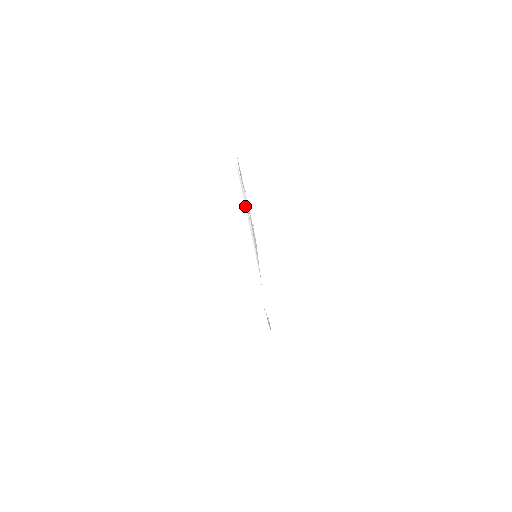
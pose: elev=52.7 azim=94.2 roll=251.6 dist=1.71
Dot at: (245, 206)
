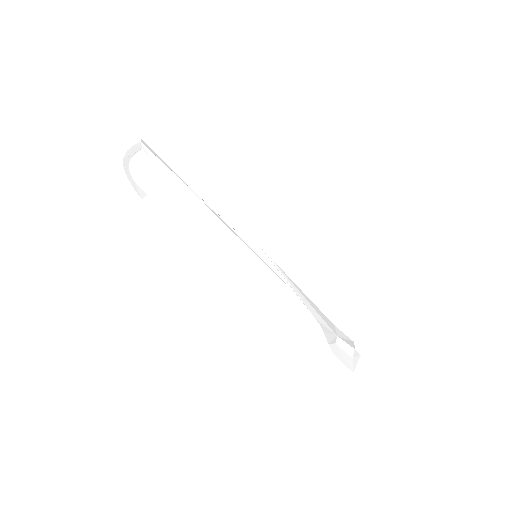
Dot at: (199, 196)
